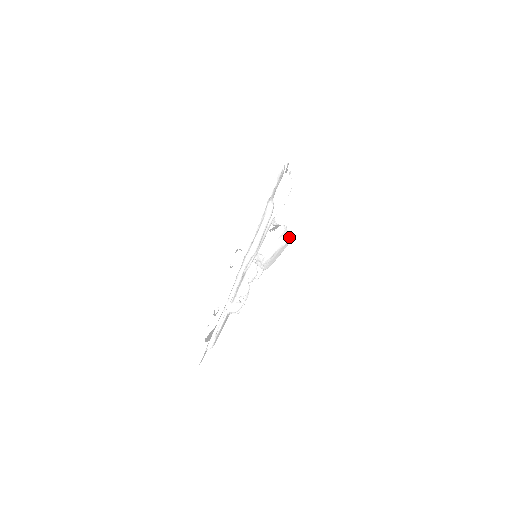
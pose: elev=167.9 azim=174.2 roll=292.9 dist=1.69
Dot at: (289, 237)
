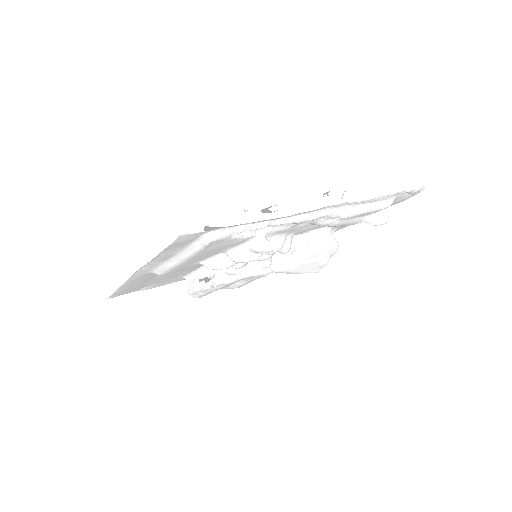
Dot at: occluded
